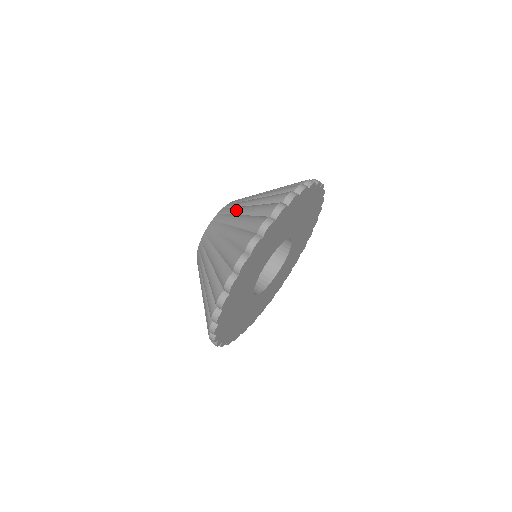
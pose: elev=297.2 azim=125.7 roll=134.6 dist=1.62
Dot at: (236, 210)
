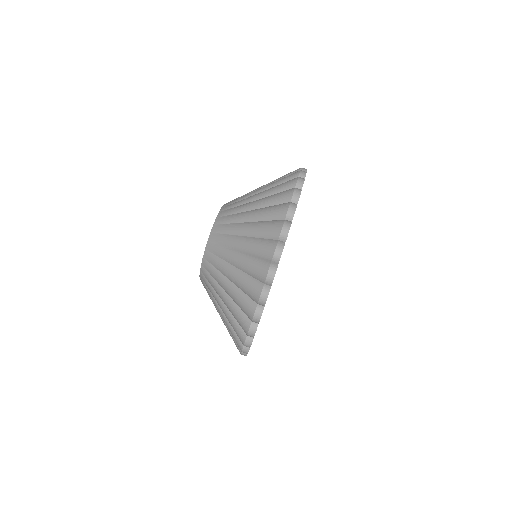
Dot at: (224, 255)
